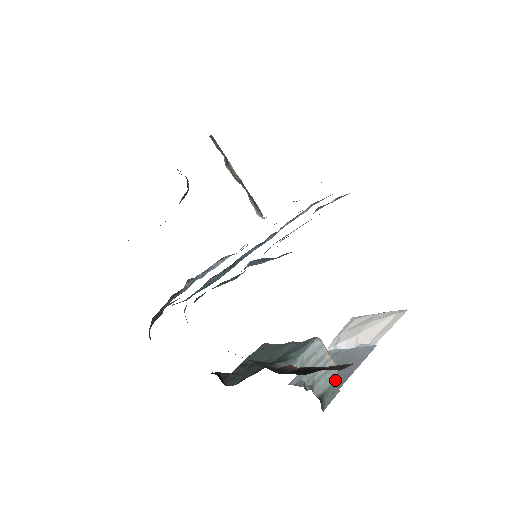
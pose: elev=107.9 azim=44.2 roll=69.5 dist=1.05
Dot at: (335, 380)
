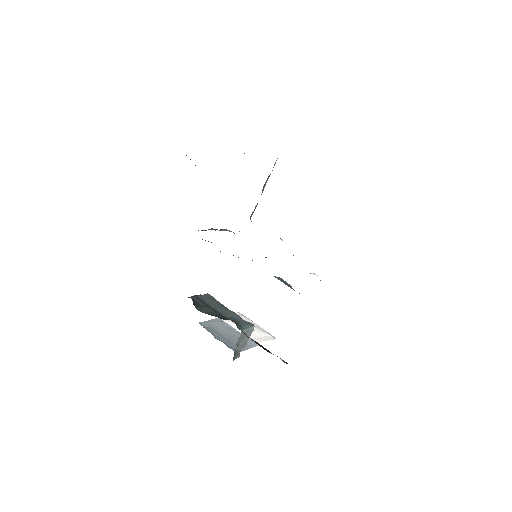
Dot at: occluded
